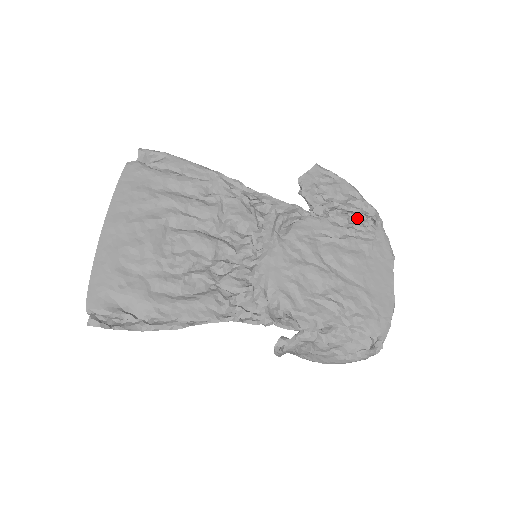
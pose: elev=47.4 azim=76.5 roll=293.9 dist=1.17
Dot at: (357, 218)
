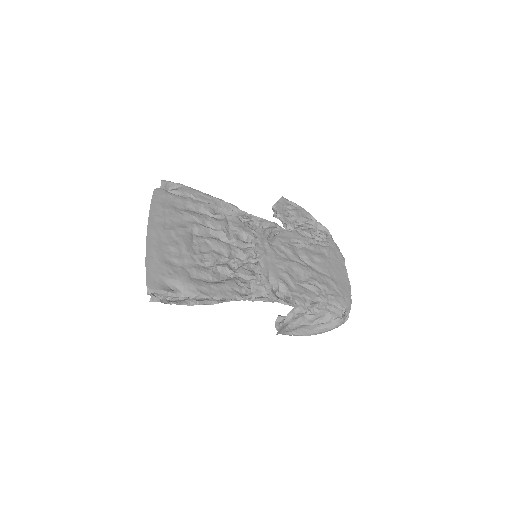
Dot at: (316, 232)
